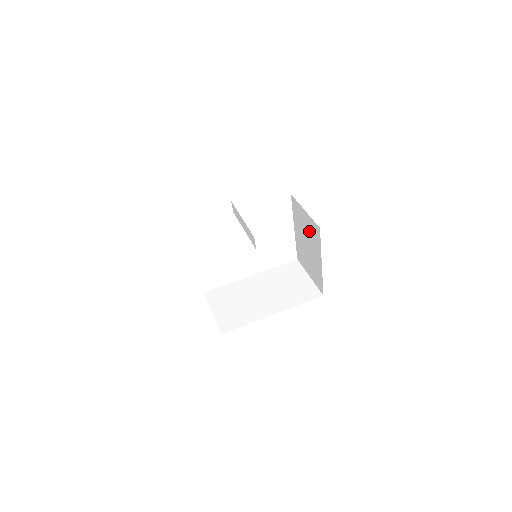
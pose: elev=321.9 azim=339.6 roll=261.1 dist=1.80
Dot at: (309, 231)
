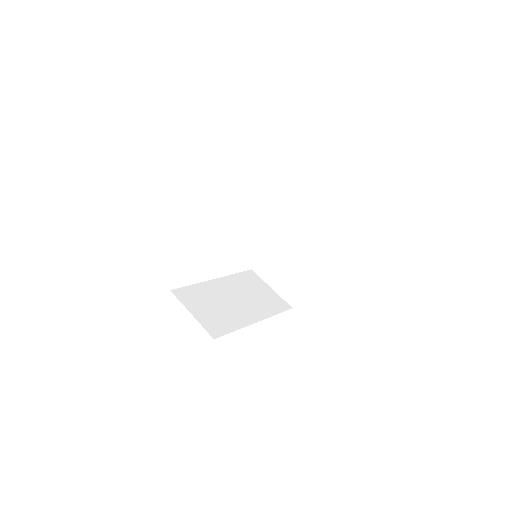
Dot at: (304, 241)
